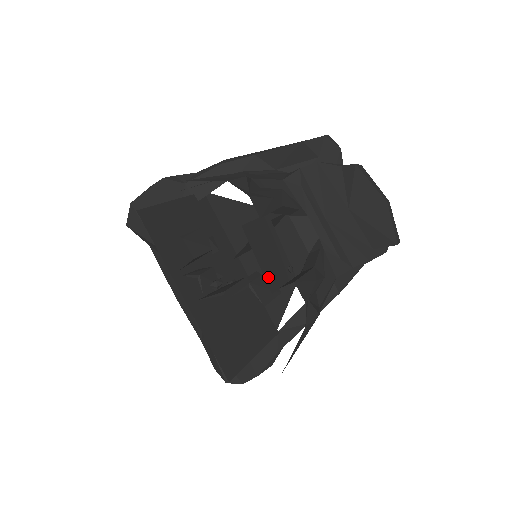
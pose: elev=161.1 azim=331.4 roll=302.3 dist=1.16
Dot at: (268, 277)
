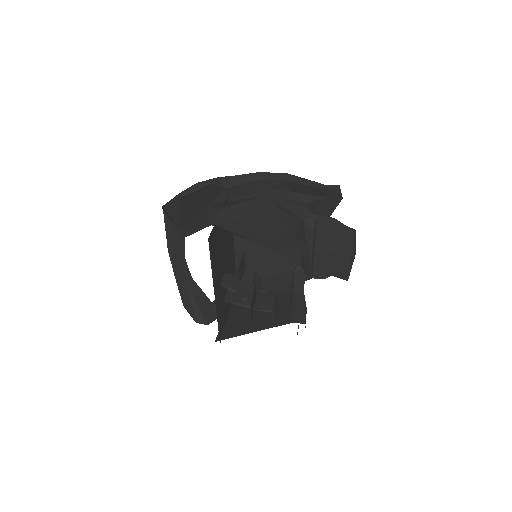
Dot at: occluded
